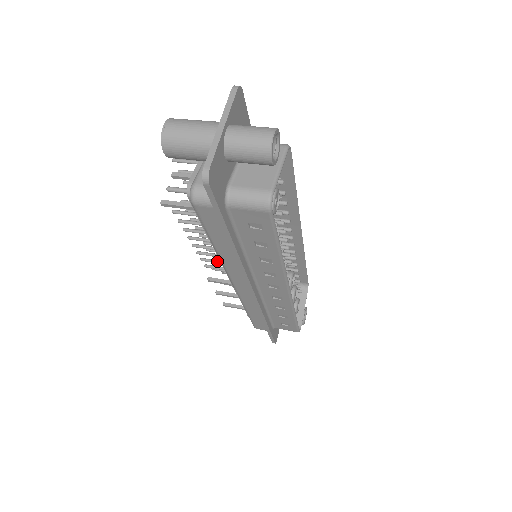
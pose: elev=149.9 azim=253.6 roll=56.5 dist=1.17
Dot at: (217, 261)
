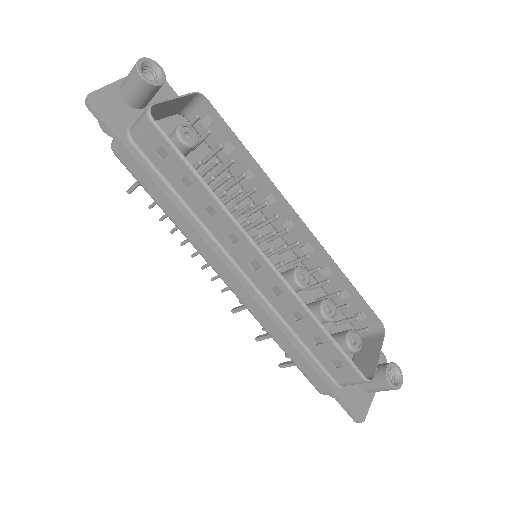
Dot at: occluded
